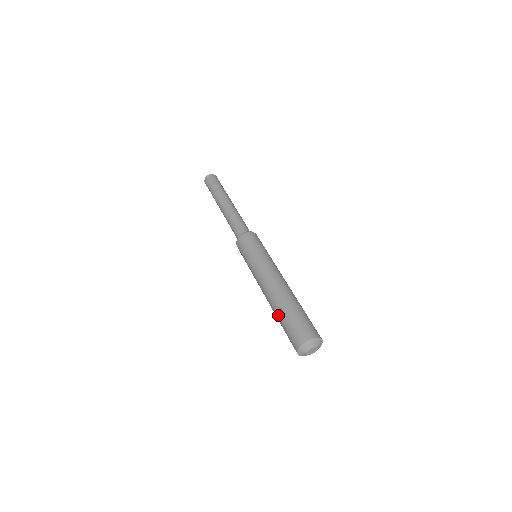
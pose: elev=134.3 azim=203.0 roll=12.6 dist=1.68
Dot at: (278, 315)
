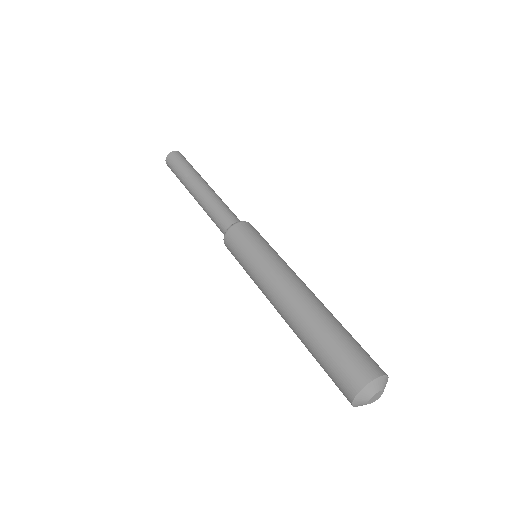
Dot at: (313, 337)
